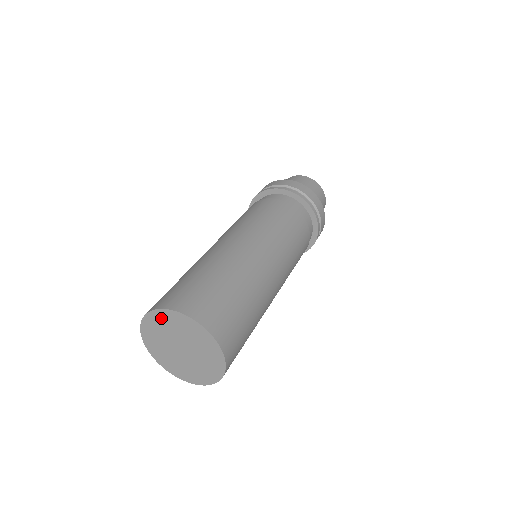
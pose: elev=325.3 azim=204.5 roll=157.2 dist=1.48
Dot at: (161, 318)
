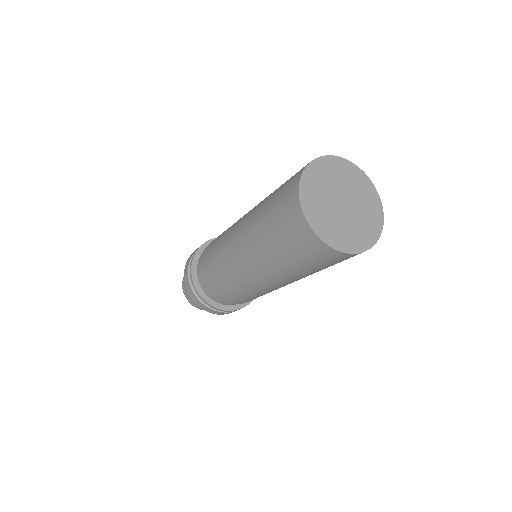
Dot at: (341, 166)
